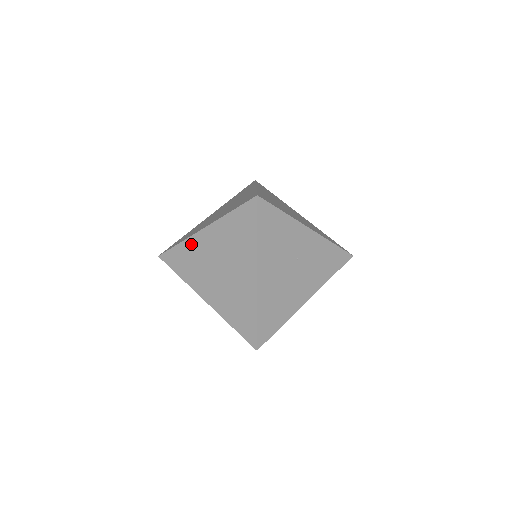
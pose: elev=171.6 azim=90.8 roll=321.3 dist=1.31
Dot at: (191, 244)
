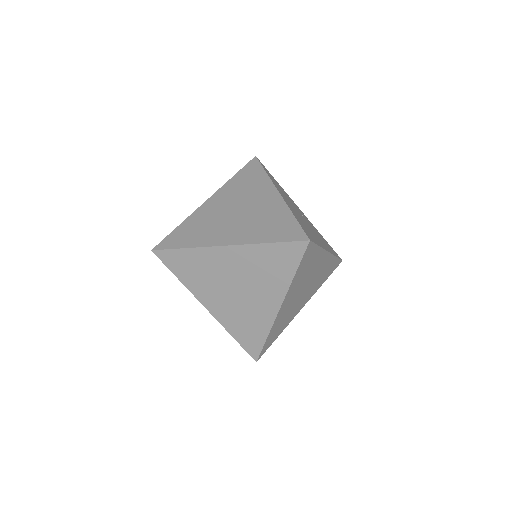
Dot at: (195, 216)
